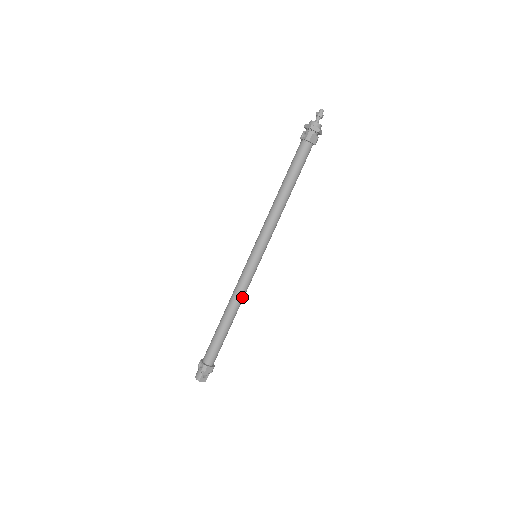
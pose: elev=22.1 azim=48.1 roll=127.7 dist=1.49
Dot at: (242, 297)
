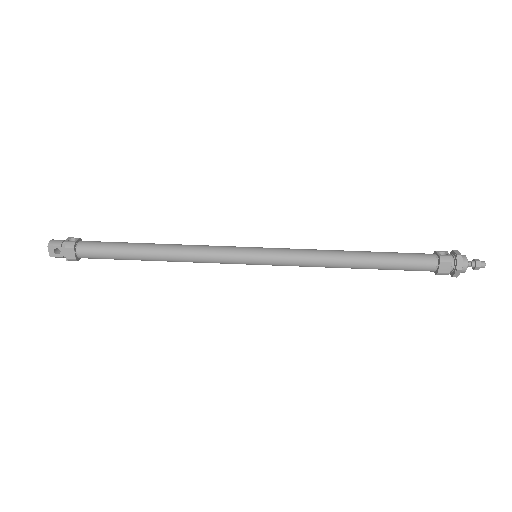
Dot at: (192, 258)
